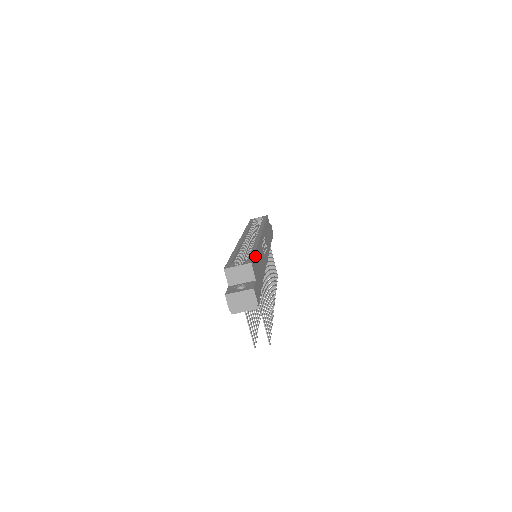
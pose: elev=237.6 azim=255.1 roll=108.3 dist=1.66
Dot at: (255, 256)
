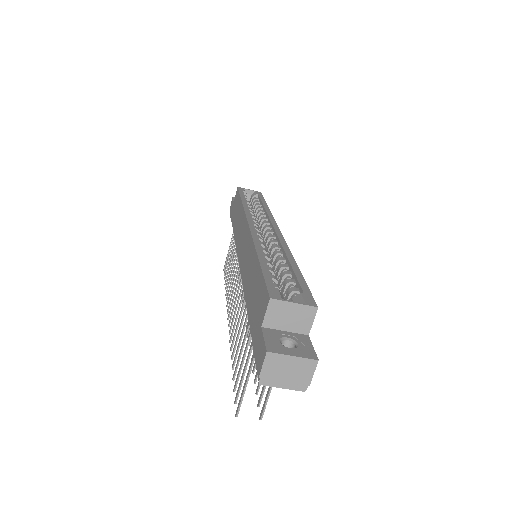
Dot at: occluded
